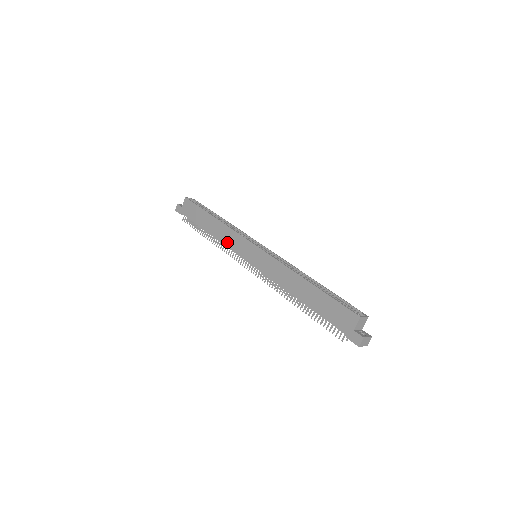
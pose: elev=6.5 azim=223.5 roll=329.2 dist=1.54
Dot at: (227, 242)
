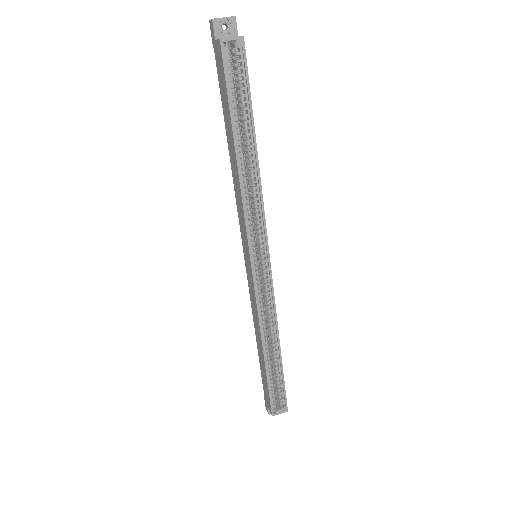
Dot at: (237, 202)
